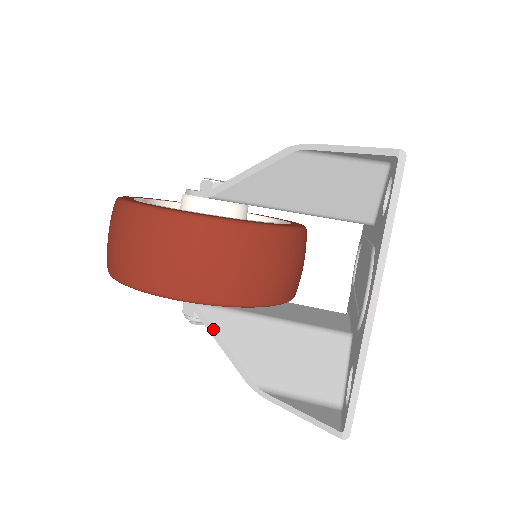
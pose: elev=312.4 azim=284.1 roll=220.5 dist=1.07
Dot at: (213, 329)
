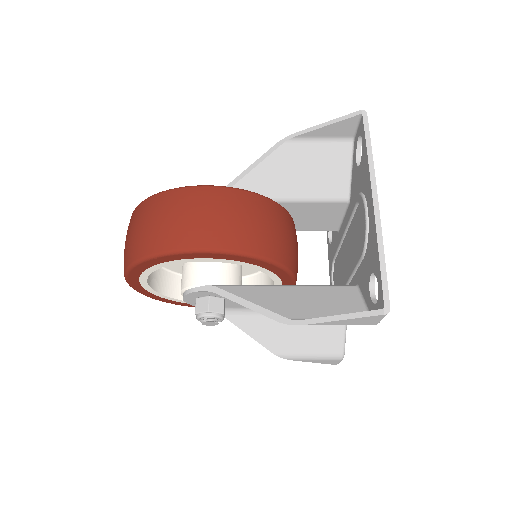
Dot at: (236, 296)
